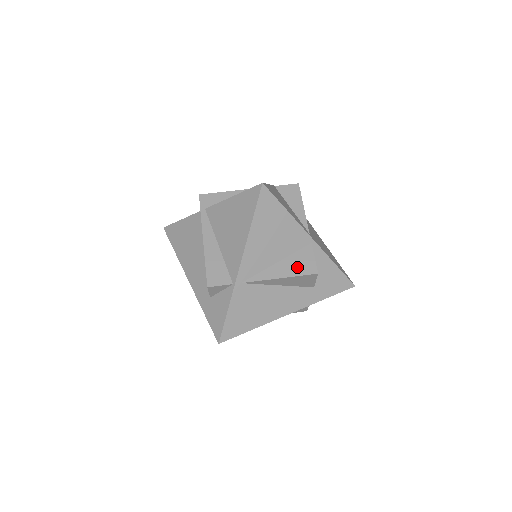
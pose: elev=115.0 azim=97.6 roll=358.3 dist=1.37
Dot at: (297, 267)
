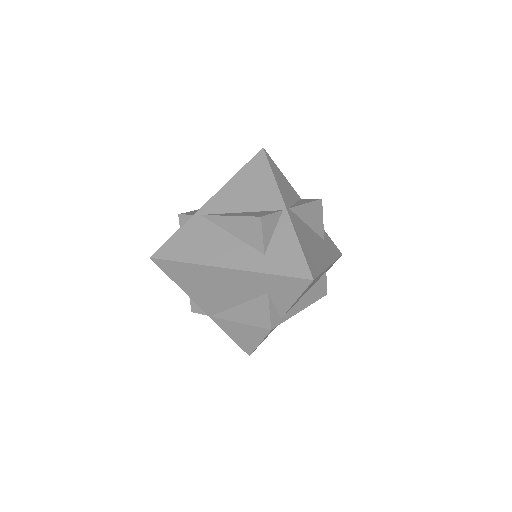
Dot at: (251, 214)
